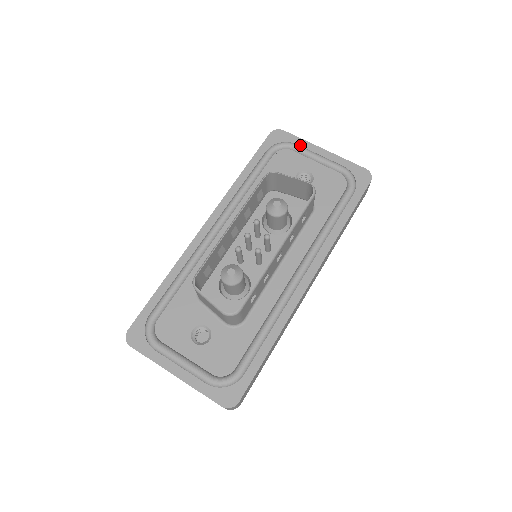
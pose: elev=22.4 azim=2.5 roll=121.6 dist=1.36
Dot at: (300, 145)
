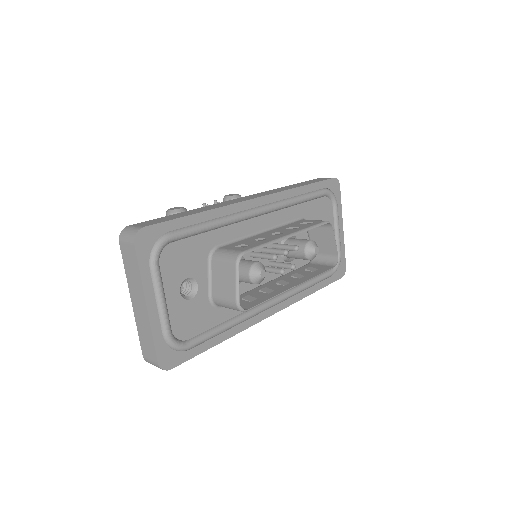
Dot at: (338, 208)
